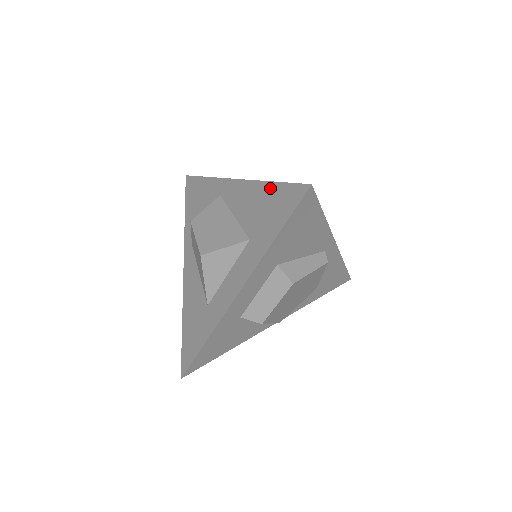
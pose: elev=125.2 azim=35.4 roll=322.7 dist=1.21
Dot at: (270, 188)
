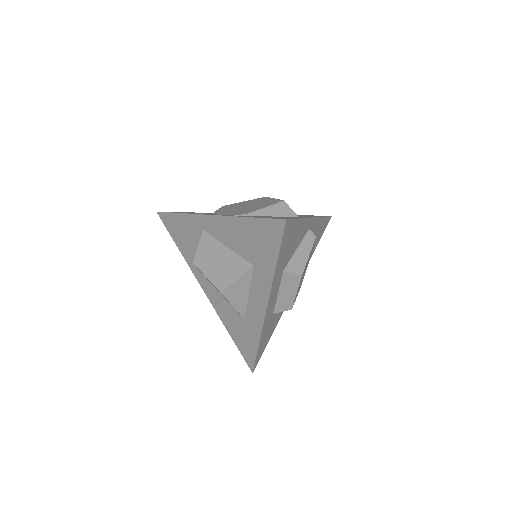
Dot at: (249, 223)
